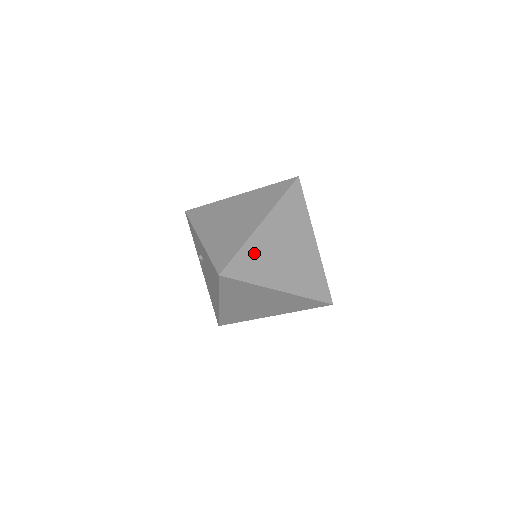
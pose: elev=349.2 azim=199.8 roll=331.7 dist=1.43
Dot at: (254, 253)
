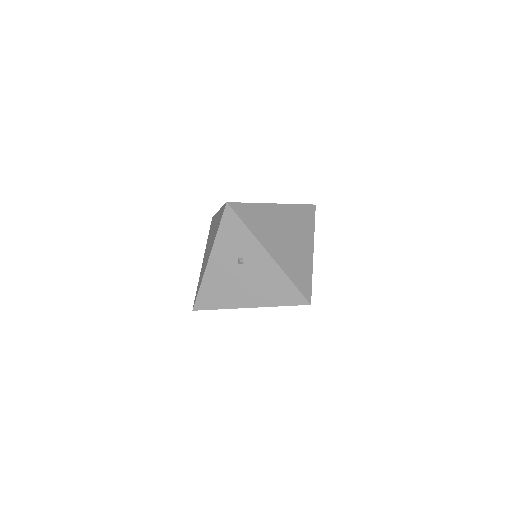
Dot at: occluded
